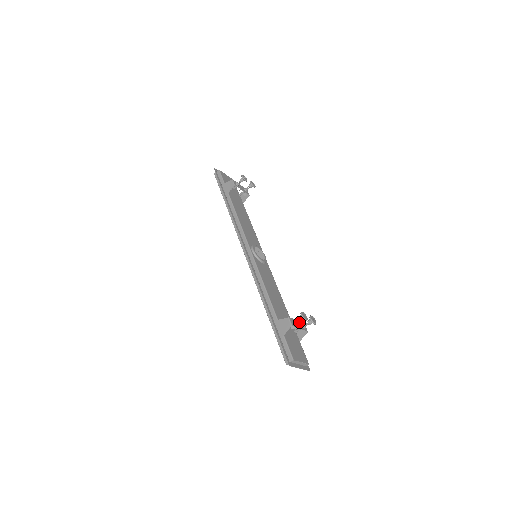
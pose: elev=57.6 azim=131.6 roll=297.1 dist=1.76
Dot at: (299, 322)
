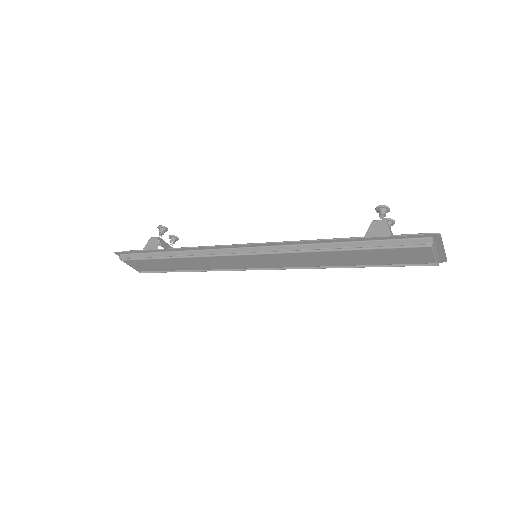
Dot at: occluded
